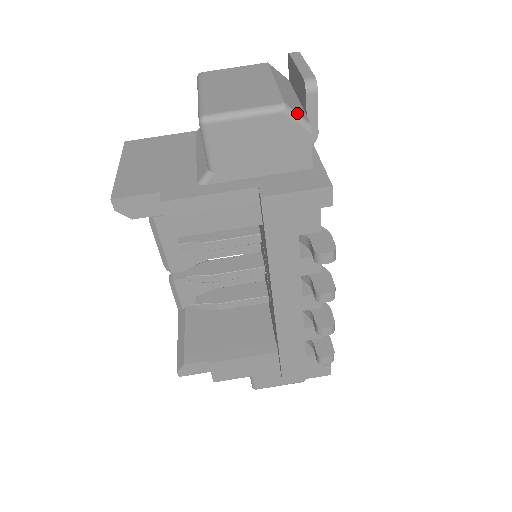
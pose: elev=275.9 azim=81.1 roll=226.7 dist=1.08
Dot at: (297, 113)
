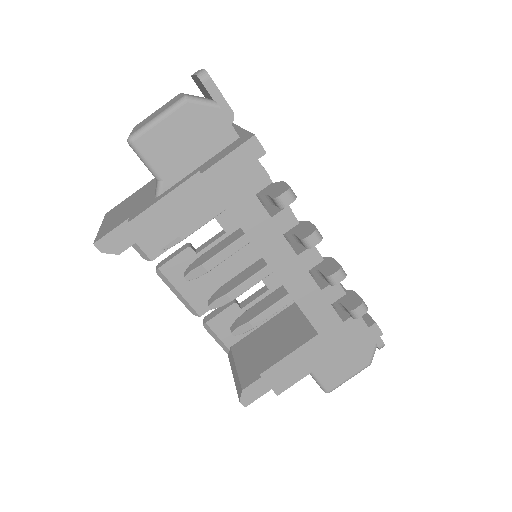
Dot at: (200, 98)
